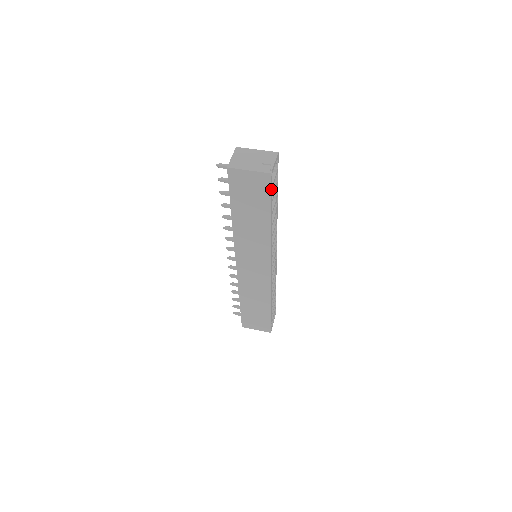
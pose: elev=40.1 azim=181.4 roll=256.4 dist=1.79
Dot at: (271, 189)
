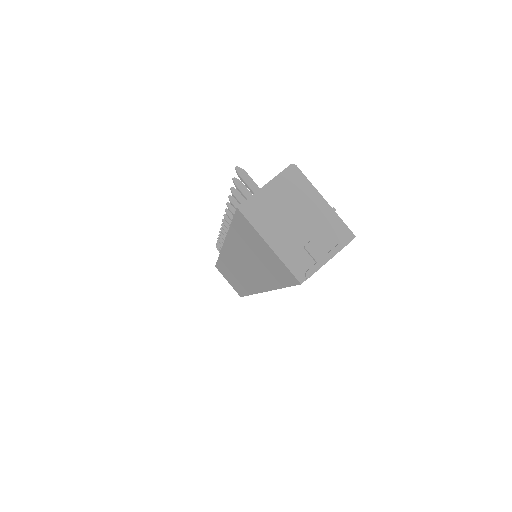
Dot at: (292, 285)
